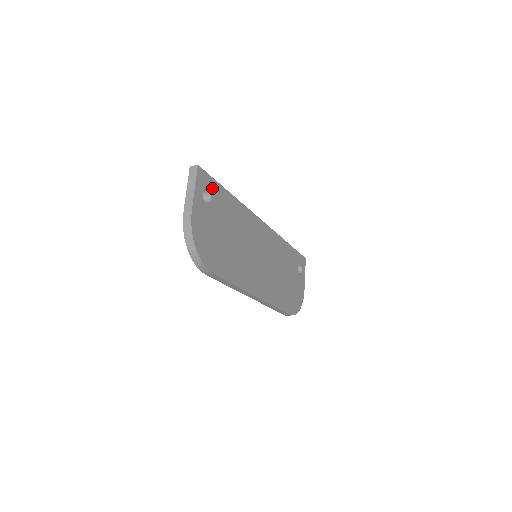
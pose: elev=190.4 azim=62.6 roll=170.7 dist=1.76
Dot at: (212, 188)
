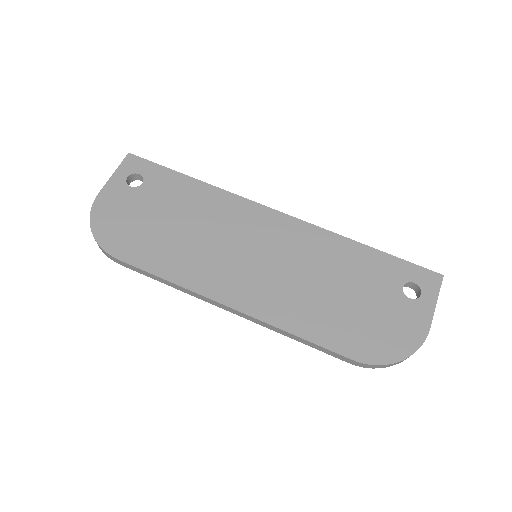
Dot at: (150, 173)
